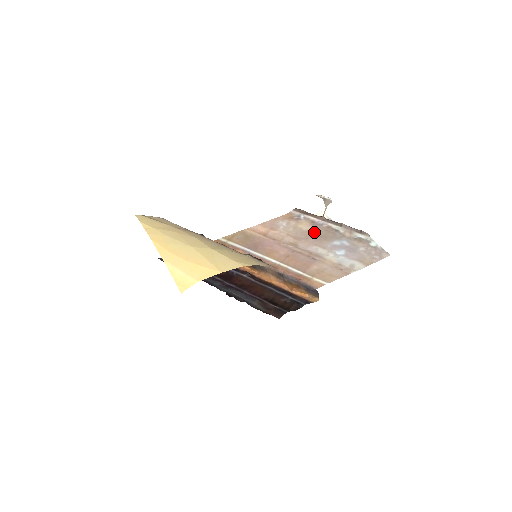
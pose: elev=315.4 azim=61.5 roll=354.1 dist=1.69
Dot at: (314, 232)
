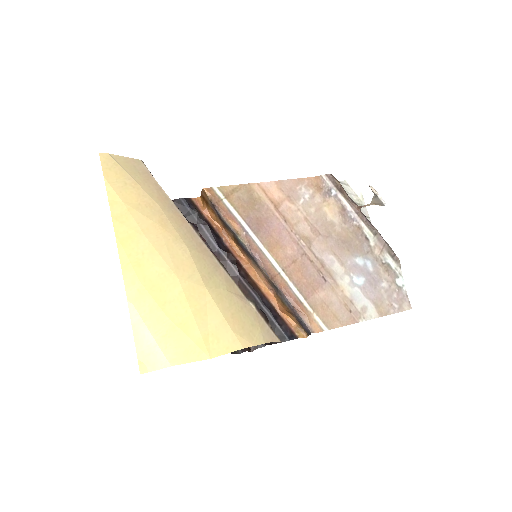
Dot at: (339, 229)
